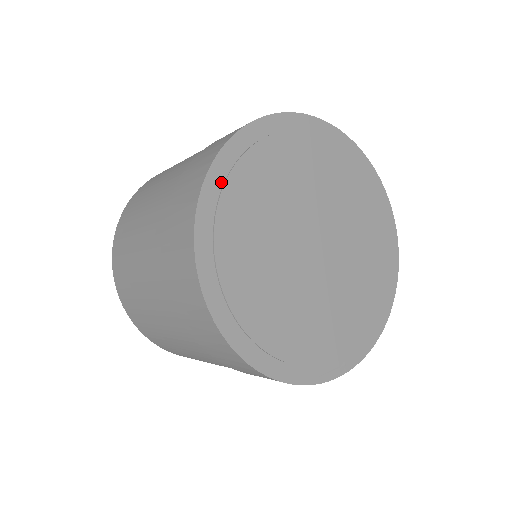
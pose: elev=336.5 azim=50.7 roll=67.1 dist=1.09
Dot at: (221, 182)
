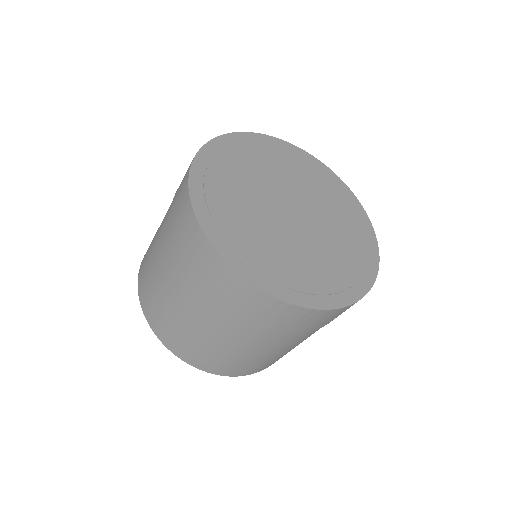
Dot at: (229, 249)
